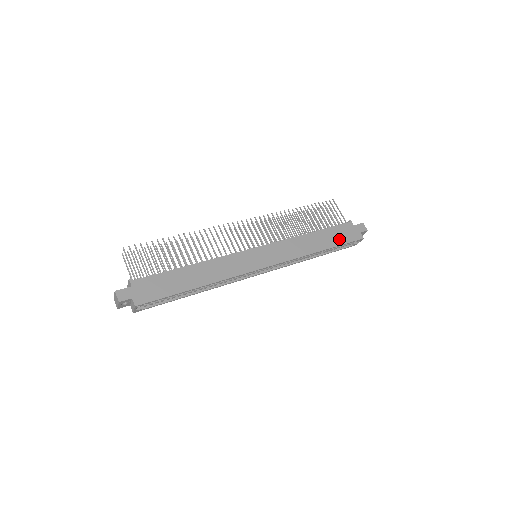
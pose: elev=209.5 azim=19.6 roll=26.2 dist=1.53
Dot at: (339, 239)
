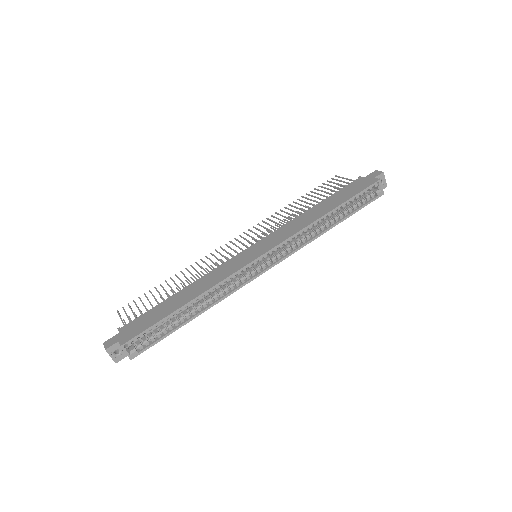
Dot at: (348, 195)
